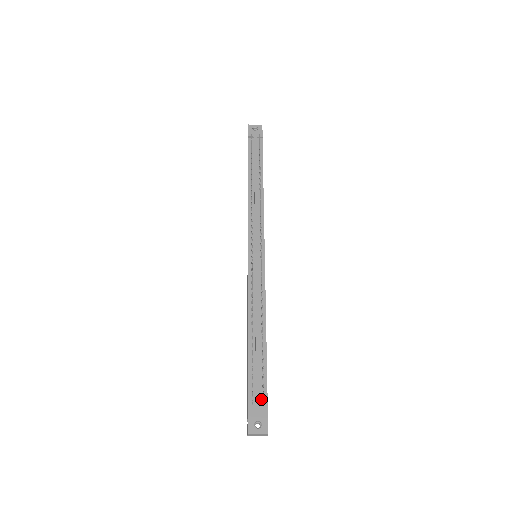
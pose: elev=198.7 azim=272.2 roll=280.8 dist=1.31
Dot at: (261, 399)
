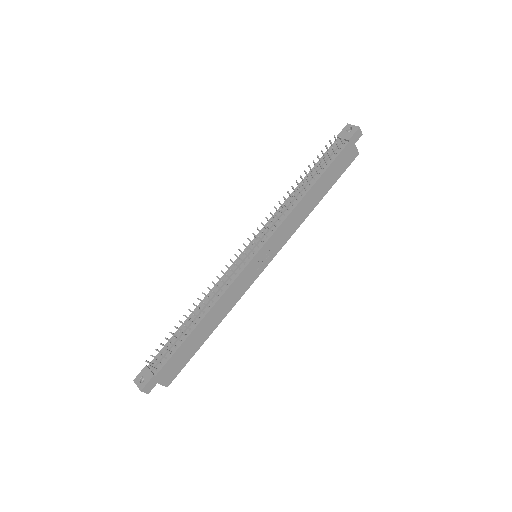
Dot at: (158, 365)
